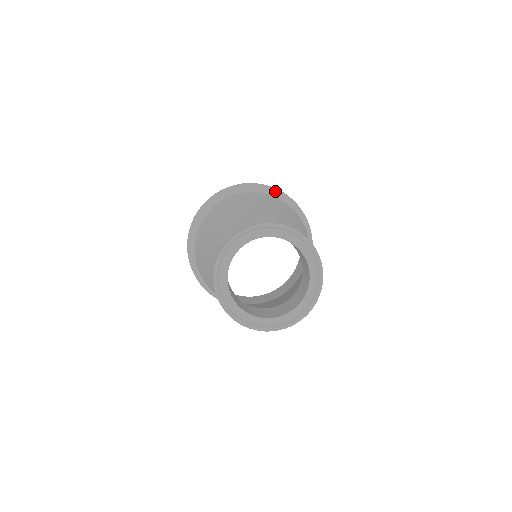
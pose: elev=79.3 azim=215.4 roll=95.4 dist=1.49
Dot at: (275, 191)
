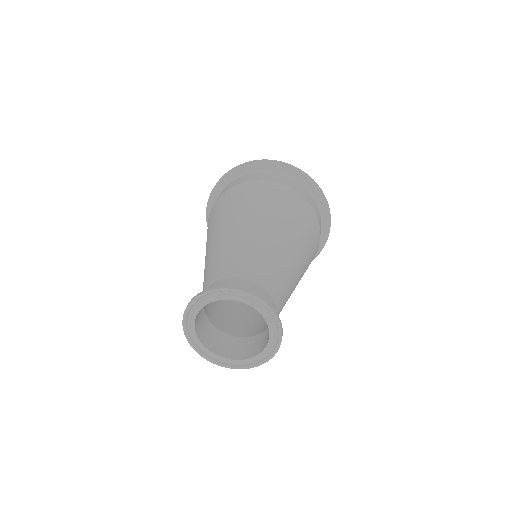
Dot at: (249, 166)
